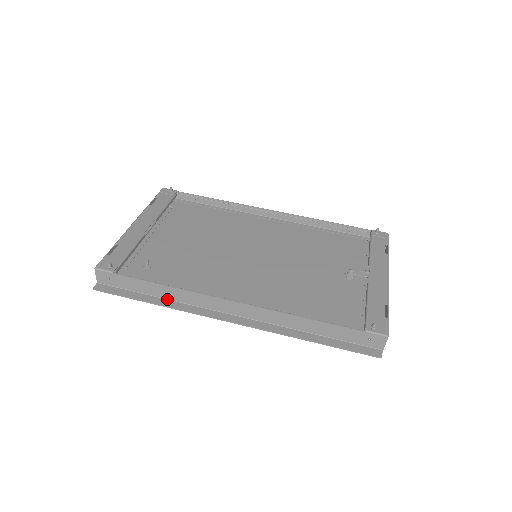
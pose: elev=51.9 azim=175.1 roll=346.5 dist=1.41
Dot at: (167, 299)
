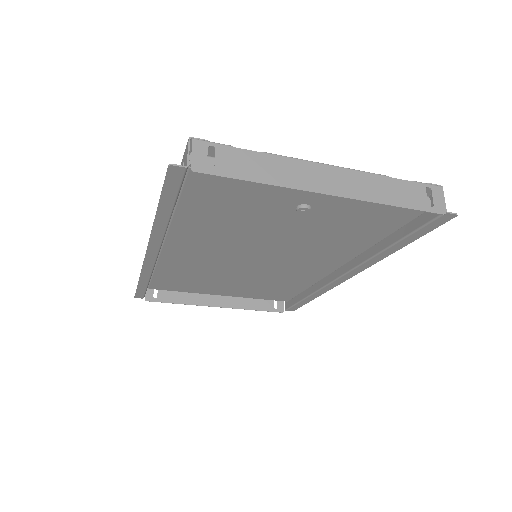
Dot at: (150, 278)
